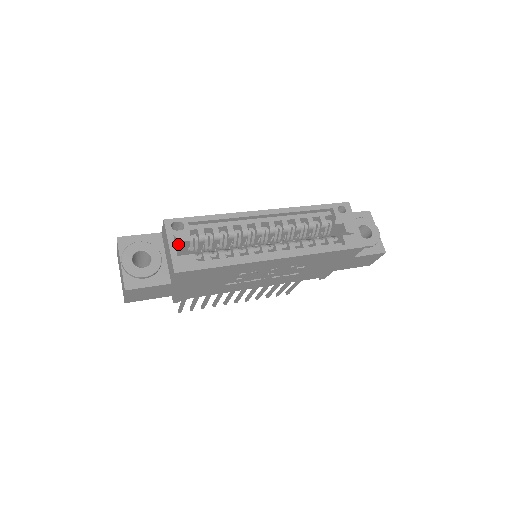
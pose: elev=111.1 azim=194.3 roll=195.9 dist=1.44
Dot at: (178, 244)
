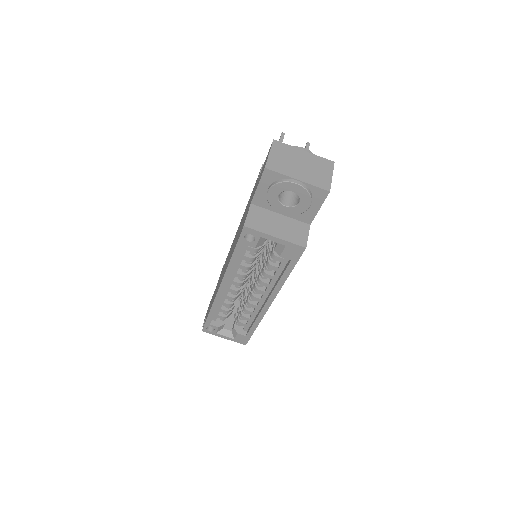
Dot at: (225, 332)
